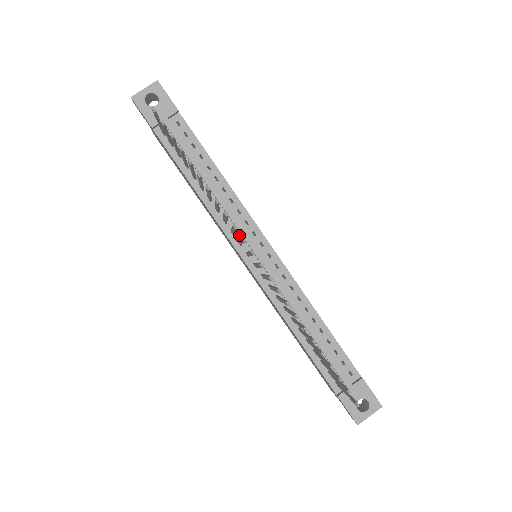
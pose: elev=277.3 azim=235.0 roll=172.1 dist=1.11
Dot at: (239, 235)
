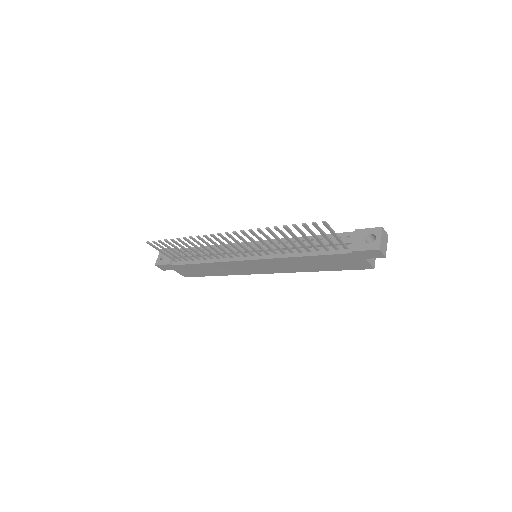
Dot at: occluded
